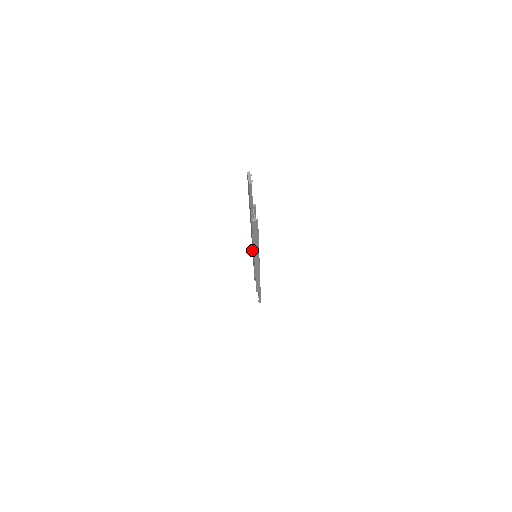
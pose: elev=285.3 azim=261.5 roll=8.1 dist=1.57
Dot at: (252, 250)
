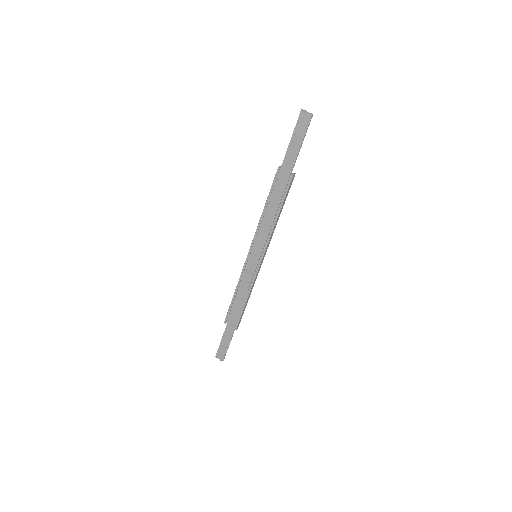
Dot at: (253, 250)
